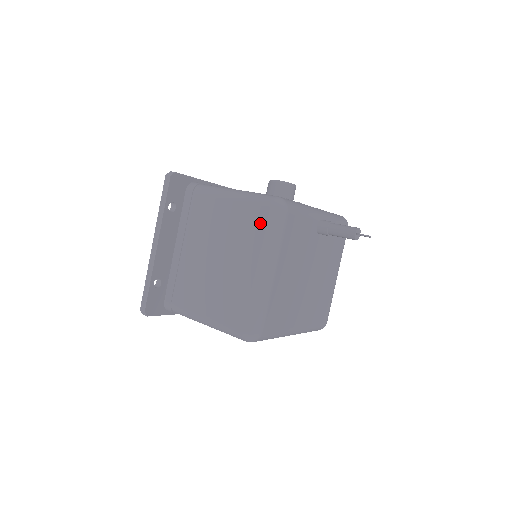
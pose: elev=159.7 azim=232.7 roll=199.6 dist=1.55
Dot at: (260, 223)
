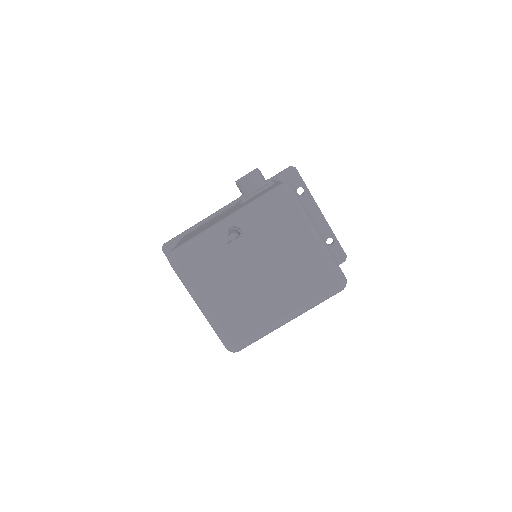
Dot at: occluded
